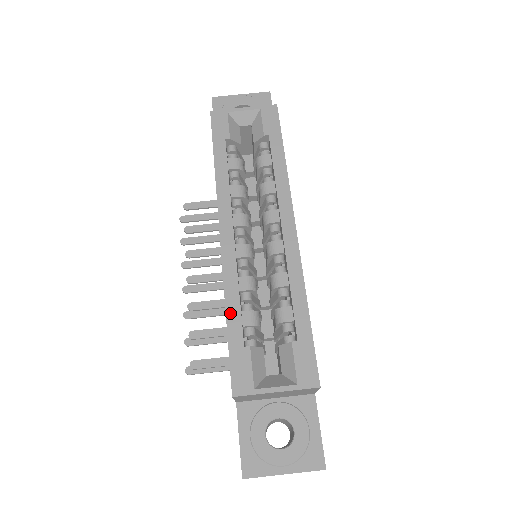
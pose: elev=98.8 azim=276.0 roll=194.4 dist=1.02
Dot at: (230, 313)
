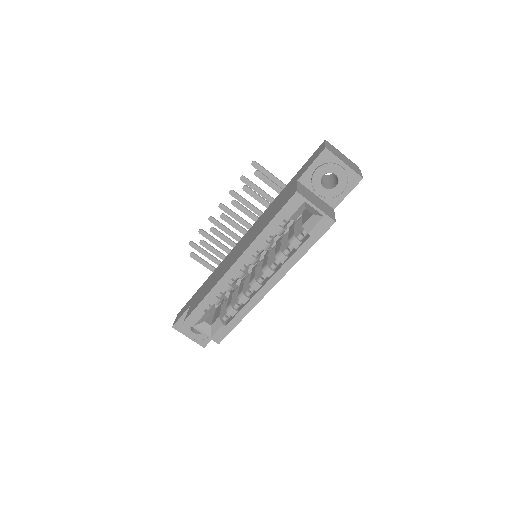
Dot at: (209, 296)
